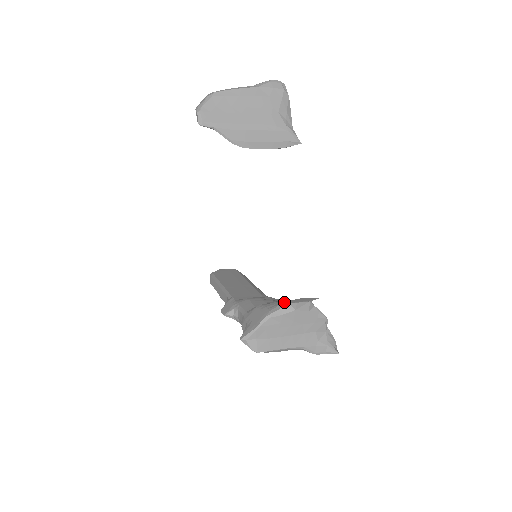
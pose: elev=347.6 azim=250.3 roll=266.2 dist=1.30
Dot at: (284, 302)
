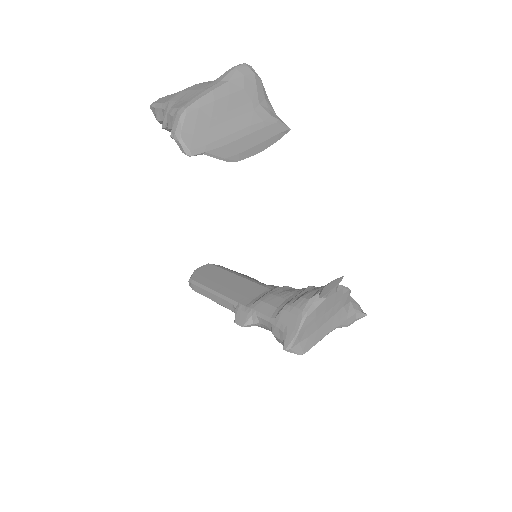
Dot at: (310, 294)
